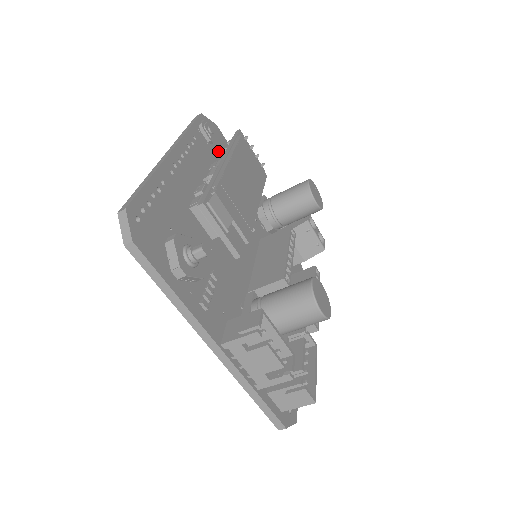
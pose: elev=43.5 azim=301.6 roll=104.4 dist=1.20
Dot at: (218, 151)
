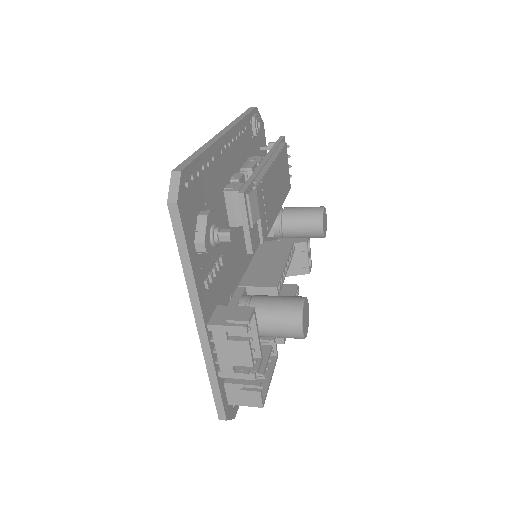
Dot at: (257, 147)
